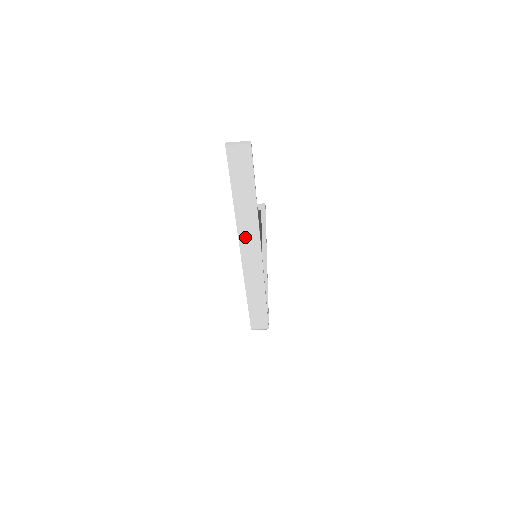
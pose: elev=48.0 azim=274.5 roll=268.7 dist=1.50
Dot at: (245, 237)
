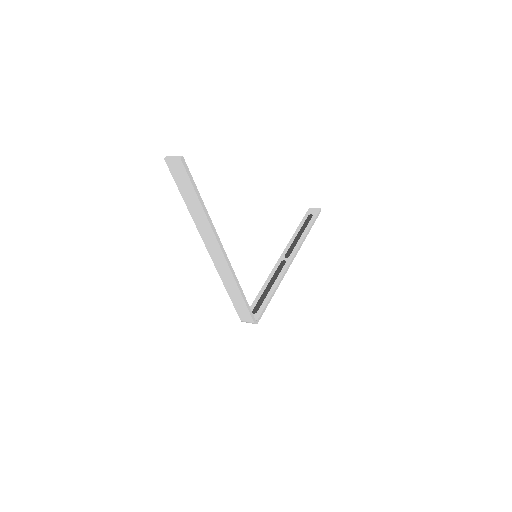
Dot at: (206, 237)
